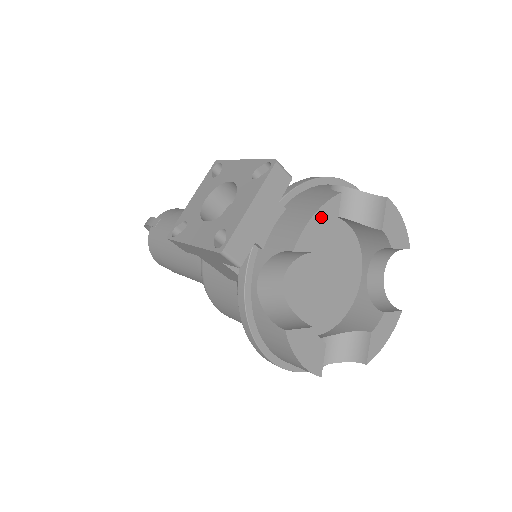
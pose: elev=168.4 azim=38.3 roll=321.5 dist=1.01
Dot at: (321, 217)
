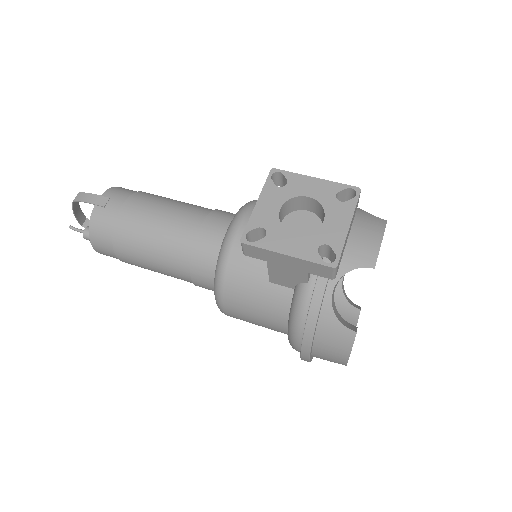
Dot at: occluded
